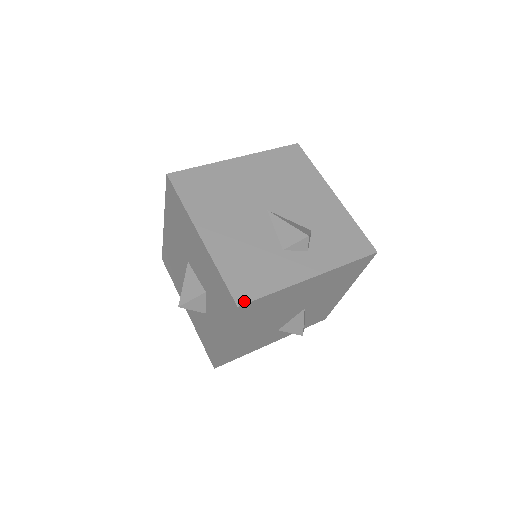
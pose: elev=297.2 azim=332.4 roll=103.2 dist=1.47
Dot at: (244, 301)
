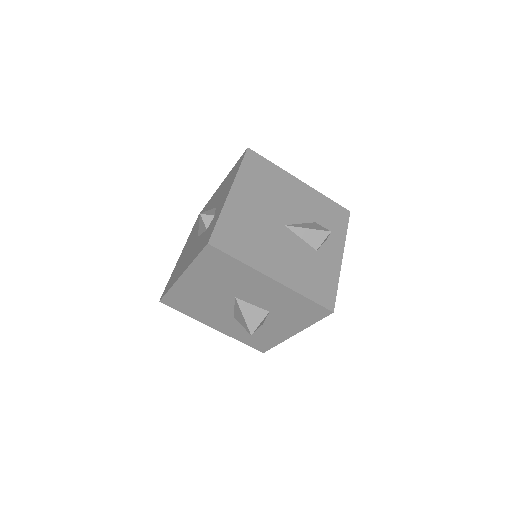
Dot at: (333, 306)
